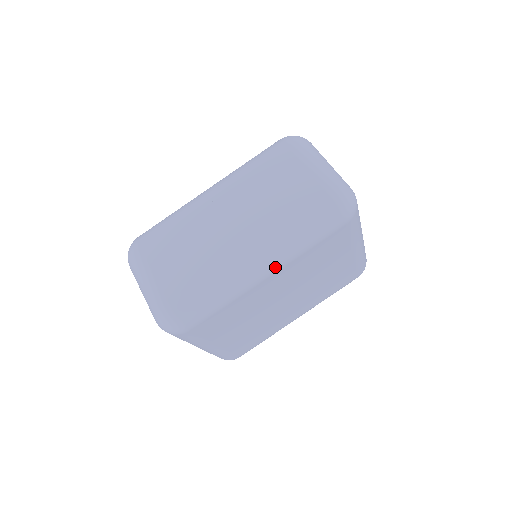
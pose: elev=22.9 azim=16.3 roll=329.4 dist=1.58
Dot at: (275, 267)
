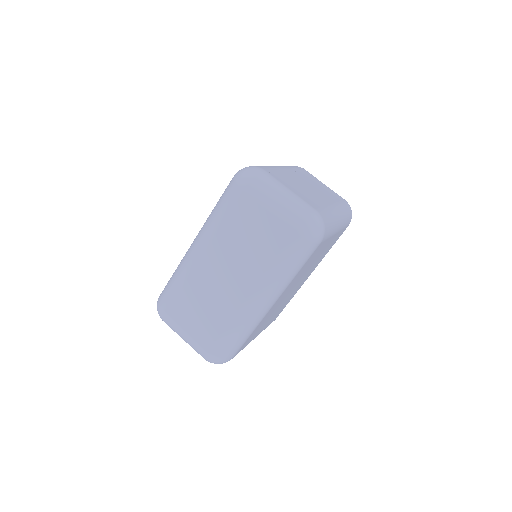
Dot at: (277, 298)
